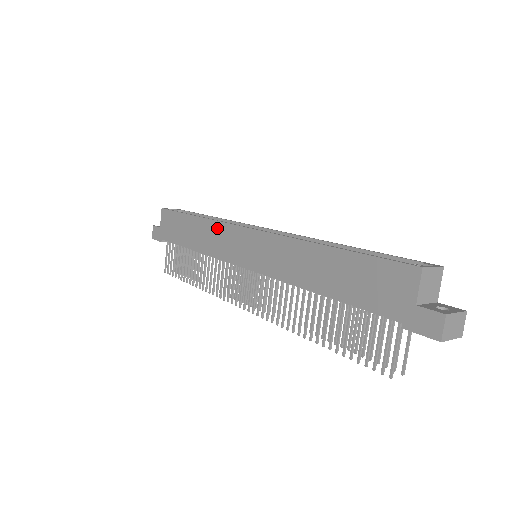
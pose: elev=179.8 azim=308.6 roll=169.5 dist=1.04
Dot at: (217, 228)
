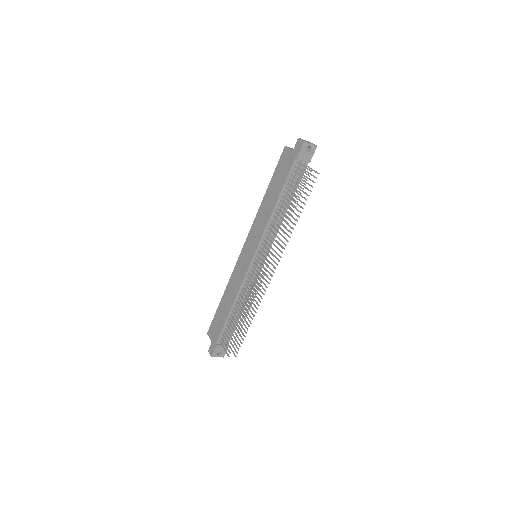
Dot at: (233, 276)
